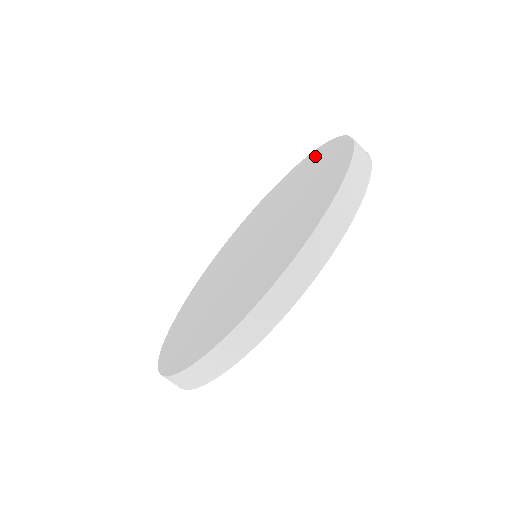
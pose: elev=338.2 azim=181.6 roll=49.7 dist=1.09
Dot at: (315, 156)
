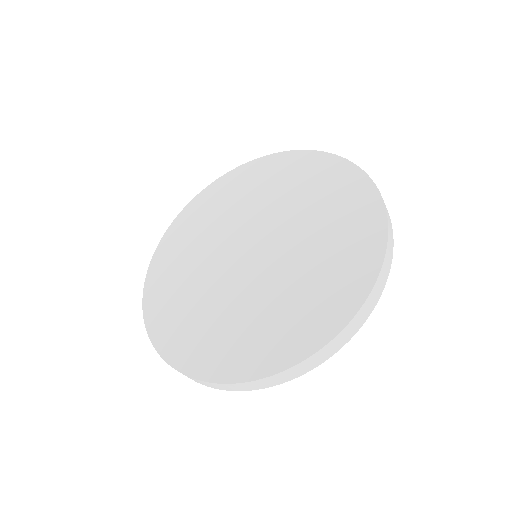
Dot at: (251, 171)
